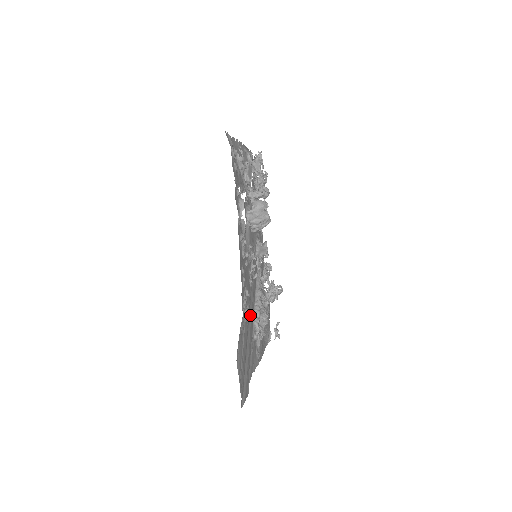
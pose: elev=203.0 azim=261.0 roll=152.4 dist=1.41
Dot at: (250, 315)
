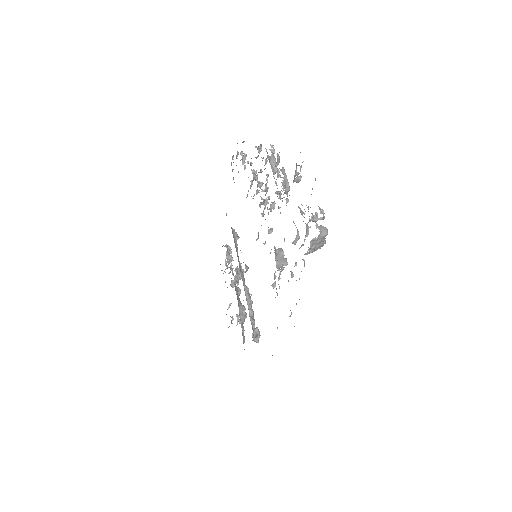
Dot at: occluded
